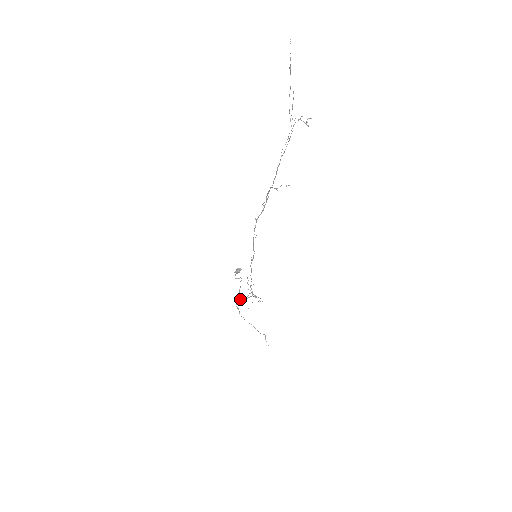
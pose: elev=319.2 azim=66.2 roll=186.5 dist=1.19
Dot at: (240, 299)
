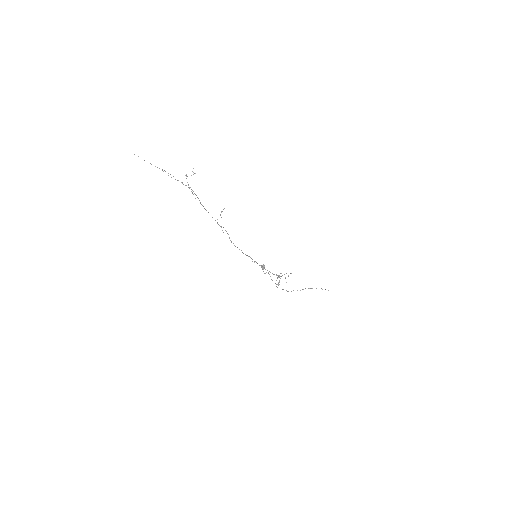
Dot at: occluded
